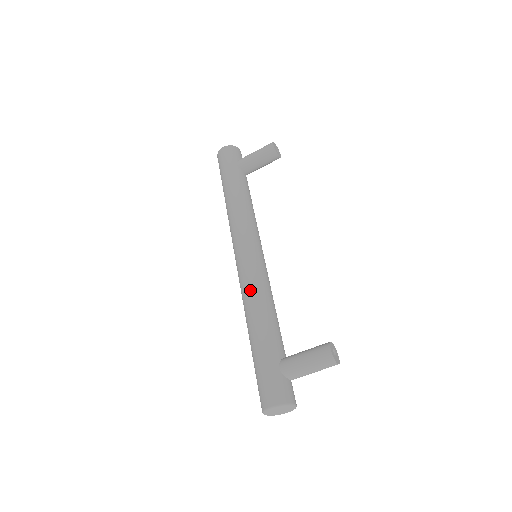
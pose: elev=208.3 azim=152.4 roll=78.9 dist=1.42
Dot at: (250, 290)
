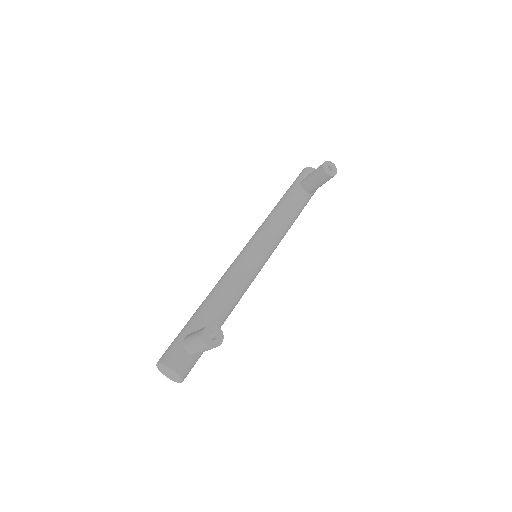
Dot at: (222, 277)
